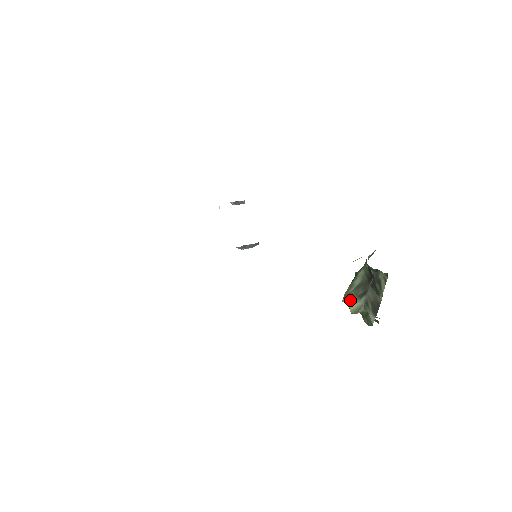
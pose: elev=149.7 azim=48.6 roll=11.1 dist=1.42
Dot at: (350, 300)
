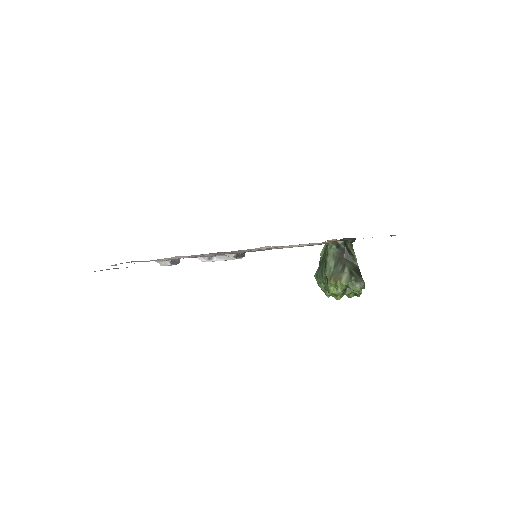
Dot at: (337, 277)
